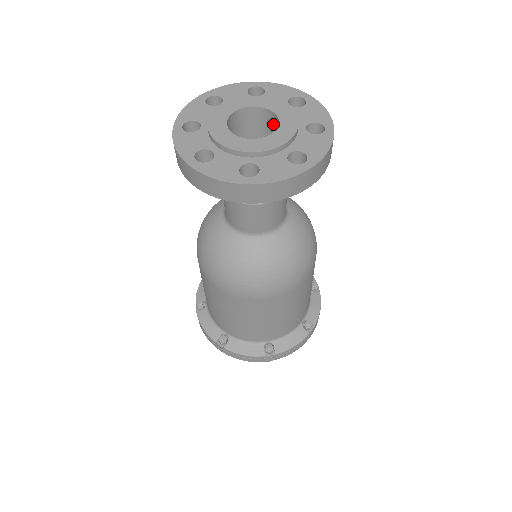
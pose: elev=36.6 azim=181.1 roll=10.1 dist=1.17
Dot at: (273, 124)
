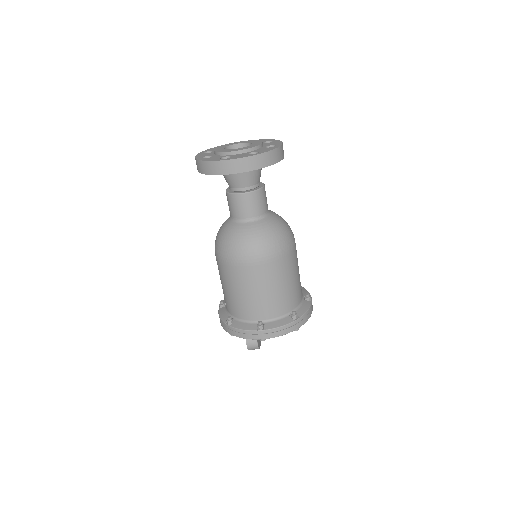
Dot at: occluded
